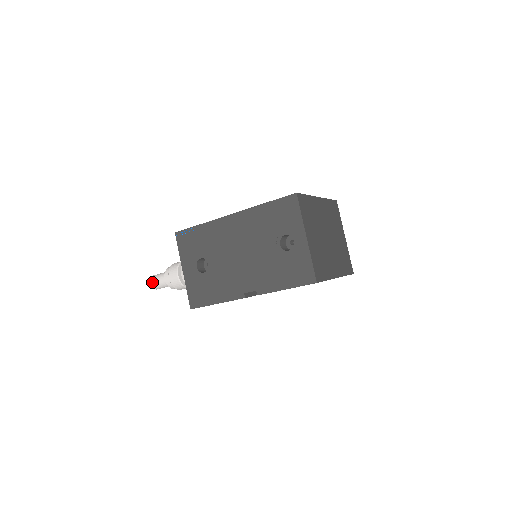
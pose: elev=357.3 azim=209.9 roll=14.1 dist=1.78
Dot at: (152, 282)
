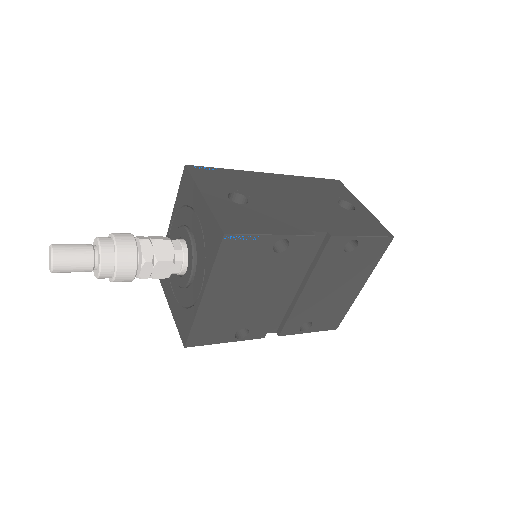
Dot at: (57, 246)
